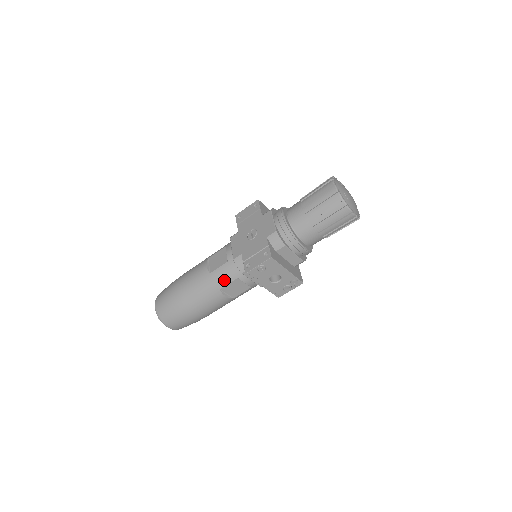
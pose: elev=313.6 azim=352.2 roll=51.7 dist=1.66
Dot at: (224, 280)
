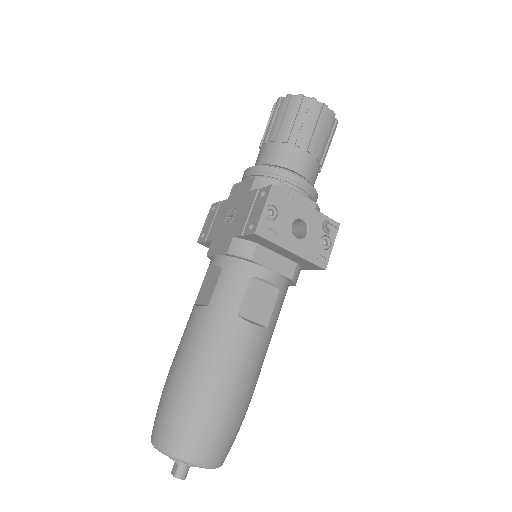
Dot at: (234, 295)
